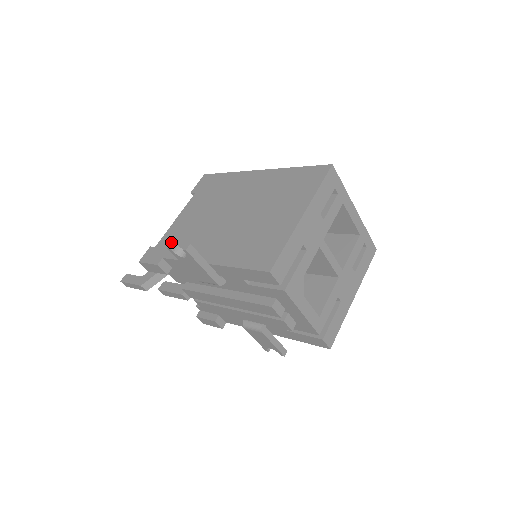
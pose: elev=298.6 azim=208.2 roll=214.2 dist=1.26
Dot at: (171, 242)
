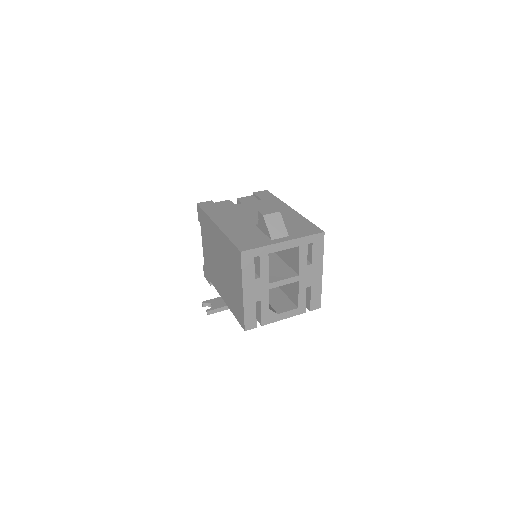
Dot at: occluded
